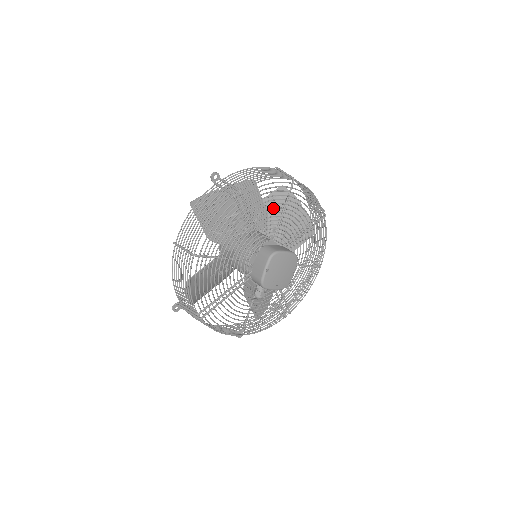
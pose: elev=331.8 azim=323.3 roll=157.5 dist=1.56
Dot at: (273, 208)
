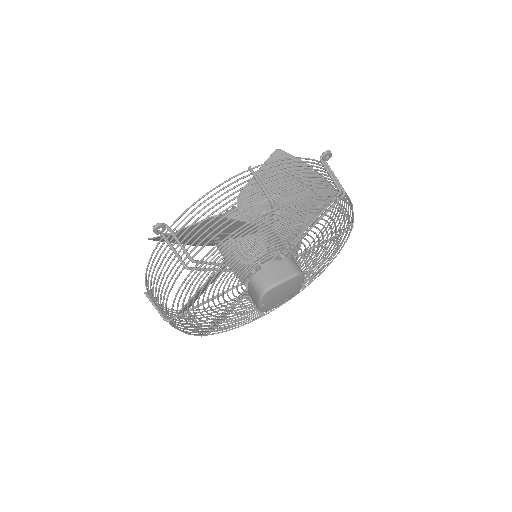
Dot at: (251, 243)
